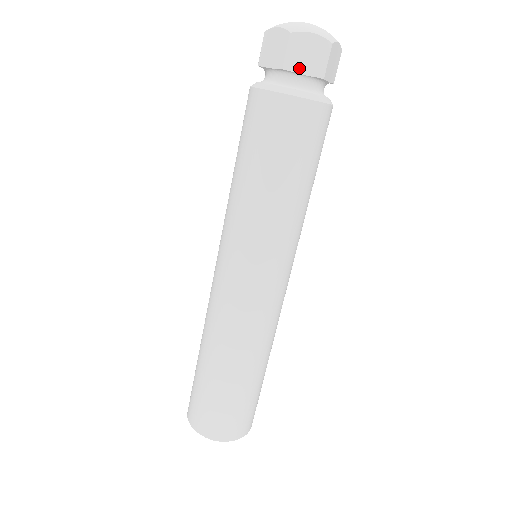
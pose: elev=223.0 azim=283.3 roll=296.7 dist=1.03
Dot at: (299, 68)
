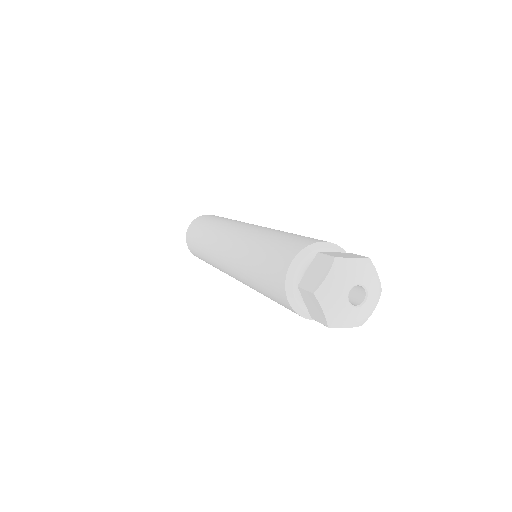
Dot at: occluded
